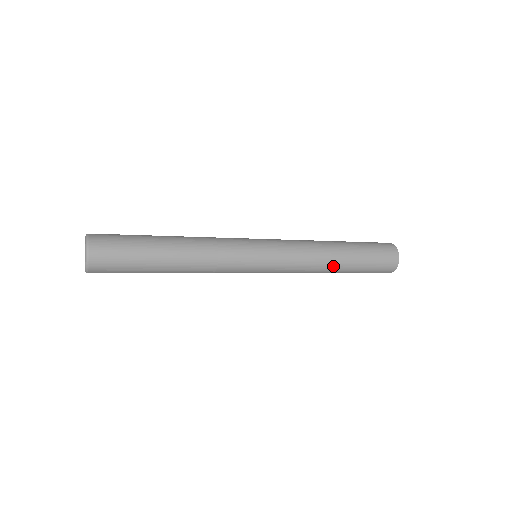
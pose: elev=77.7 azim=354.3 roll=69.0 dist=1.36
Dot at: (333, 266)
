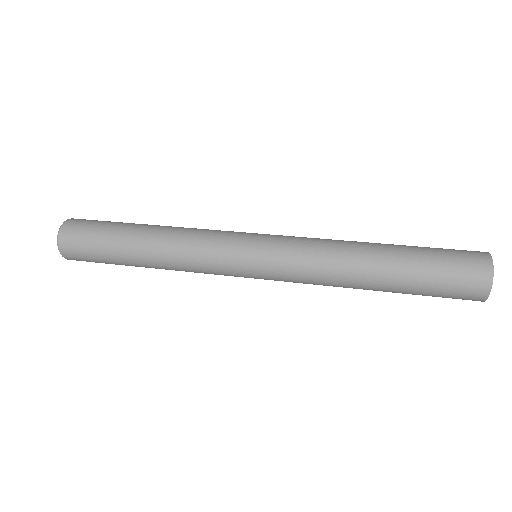
Dot at: occluded
